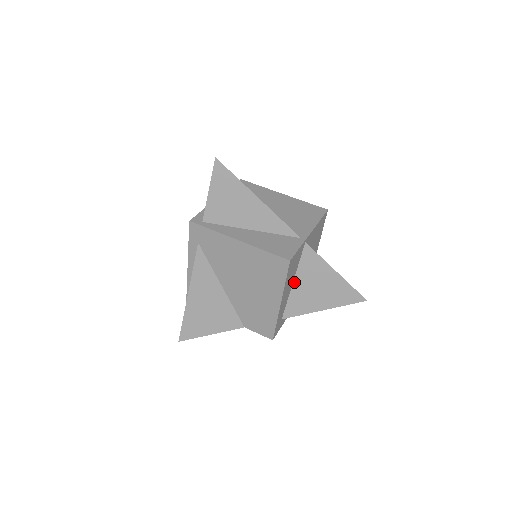
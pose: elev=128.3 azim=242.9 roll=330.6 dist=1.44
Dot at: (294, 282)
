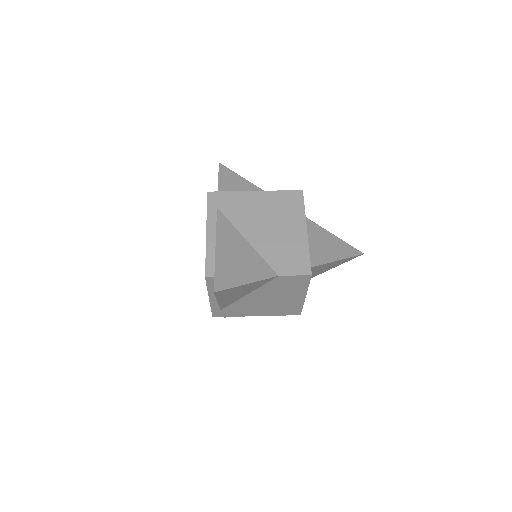
Dot at: occluded
